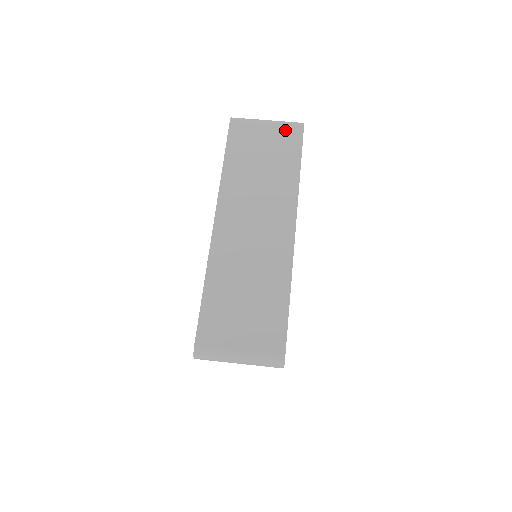
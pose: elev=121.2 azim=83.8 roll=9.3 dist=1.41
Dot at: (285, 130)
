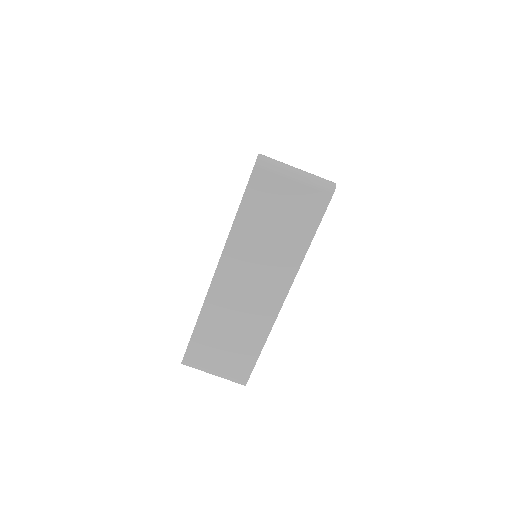
Dot at: (311, 195)
